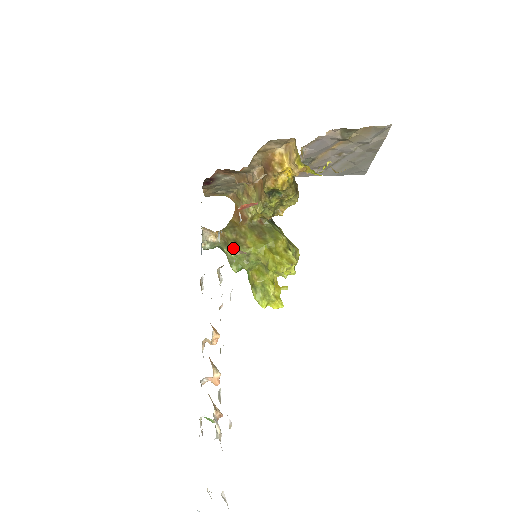
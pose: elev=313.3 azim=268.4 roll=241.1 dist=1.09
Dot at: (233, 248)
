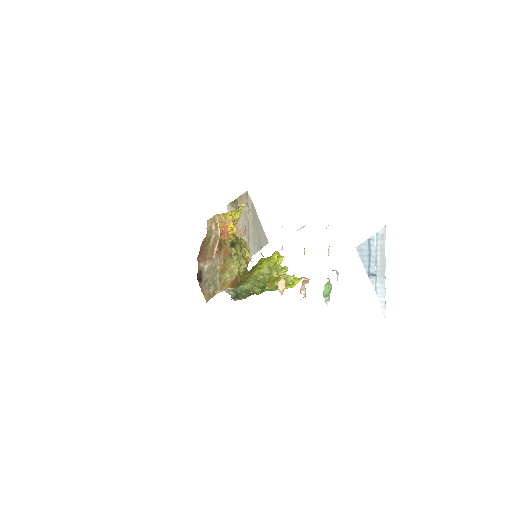
Dot at: (245, 283)
